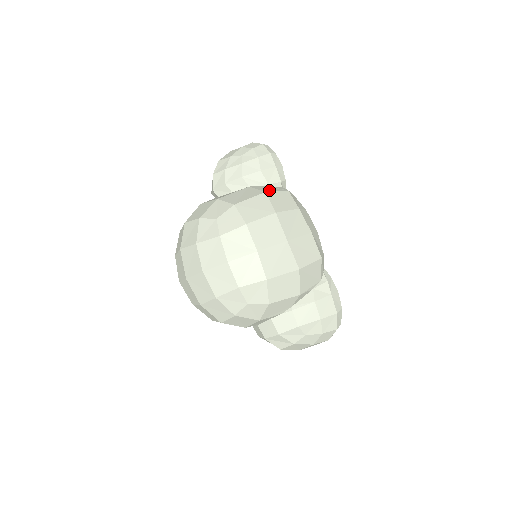
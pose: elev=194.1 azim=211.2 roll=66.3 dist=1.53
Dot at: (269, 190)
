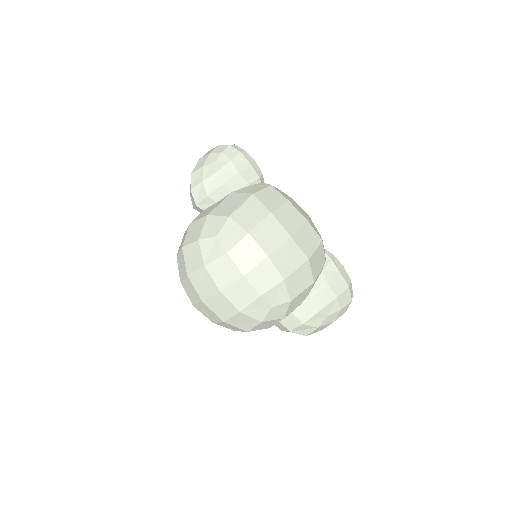
Dot at: (254, 190)
